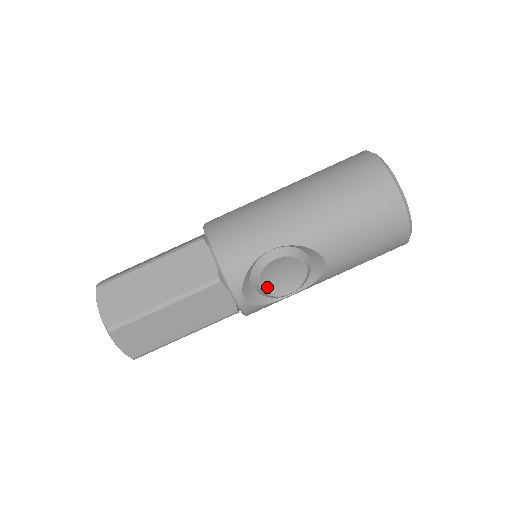
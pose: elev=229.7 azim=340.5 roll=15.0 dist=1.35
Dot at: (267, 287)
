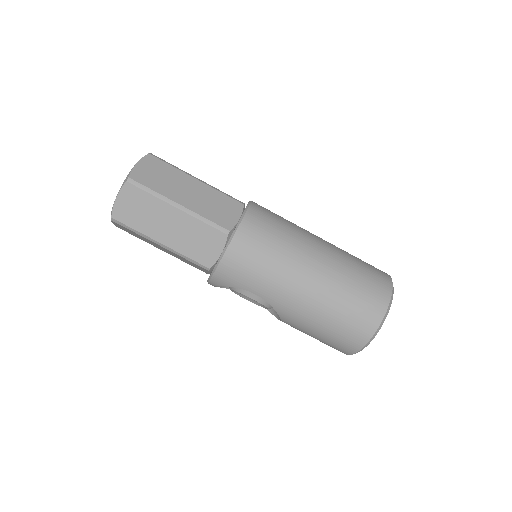
Dot at: occluded
